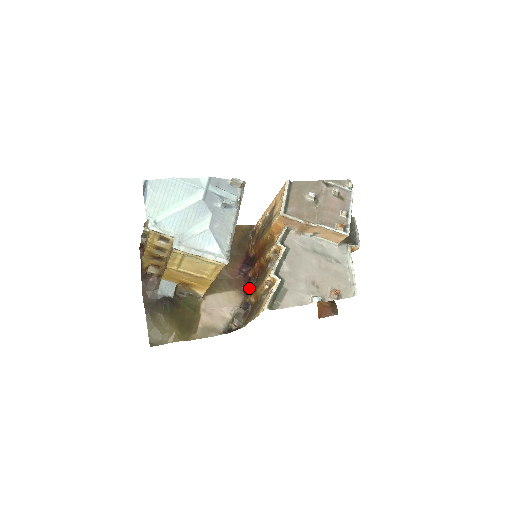
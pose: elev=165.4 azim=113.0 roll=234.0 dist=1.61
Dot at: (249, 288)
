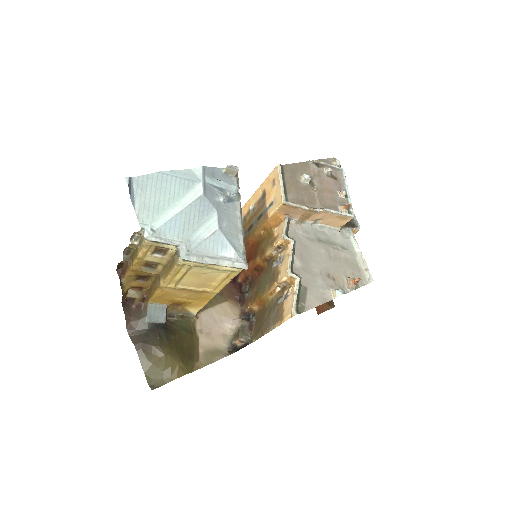
Dot at: (245, 295)
